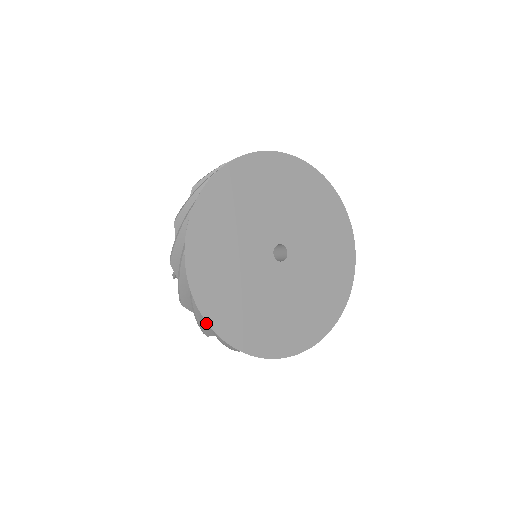
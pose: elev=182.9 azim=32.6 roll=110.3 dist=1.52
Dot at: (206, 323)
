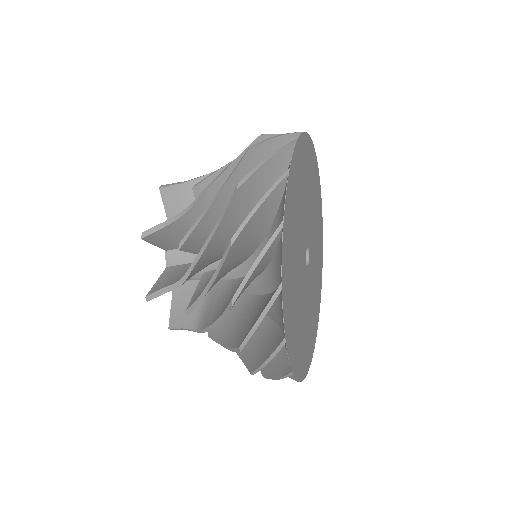
Dot at: occluded
